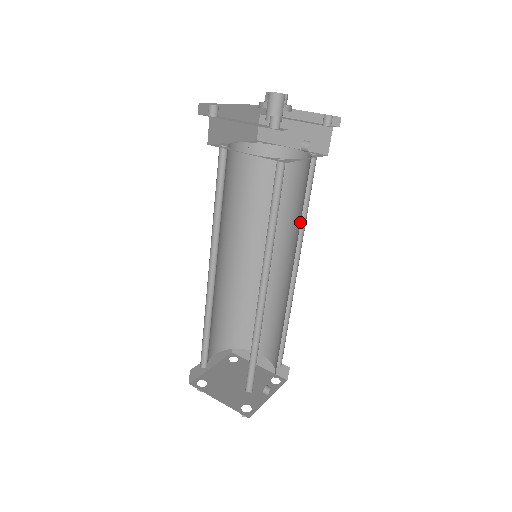
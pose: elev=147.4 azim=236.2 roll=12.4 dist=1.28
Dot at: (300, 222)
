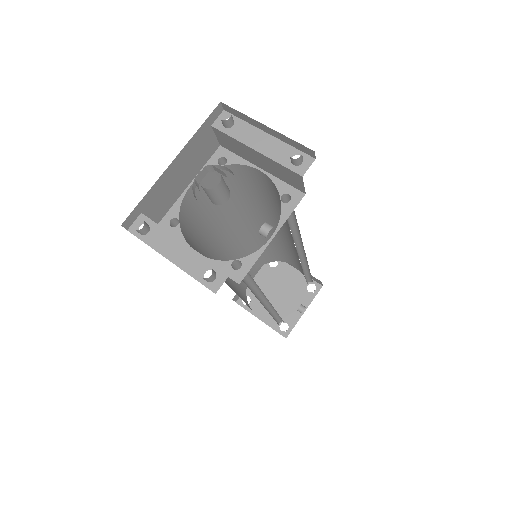
Dot at: occluded
